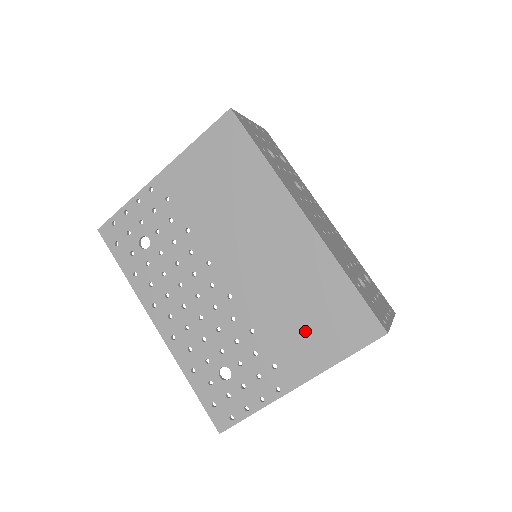
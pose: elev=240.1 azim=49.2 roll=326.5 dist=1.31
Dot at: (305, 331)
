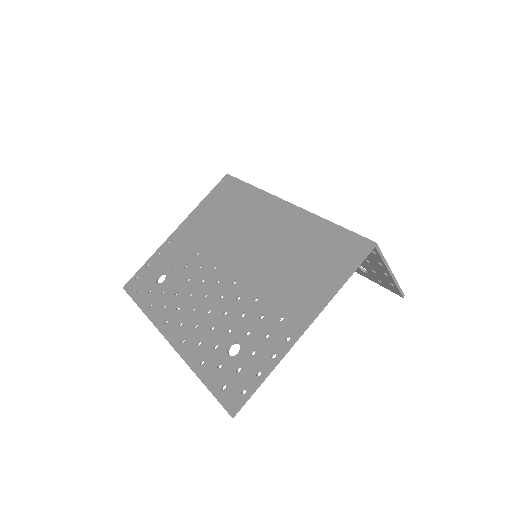
Dot at: (304, 276)
